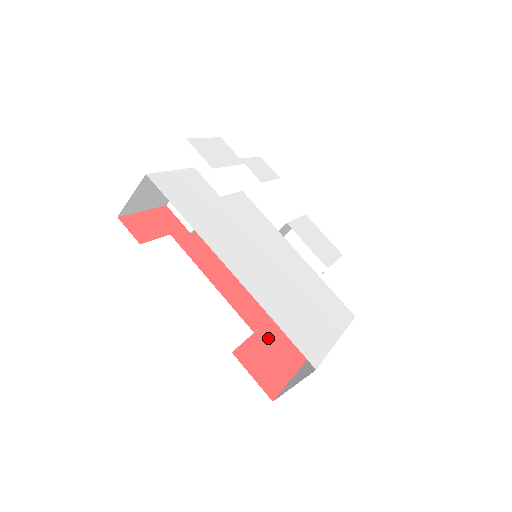
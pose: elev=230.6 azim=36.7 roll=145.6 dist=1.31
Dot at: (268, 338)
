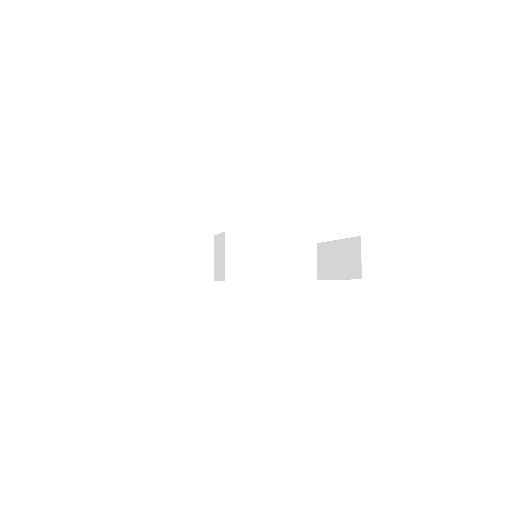
Dot at: occluded
